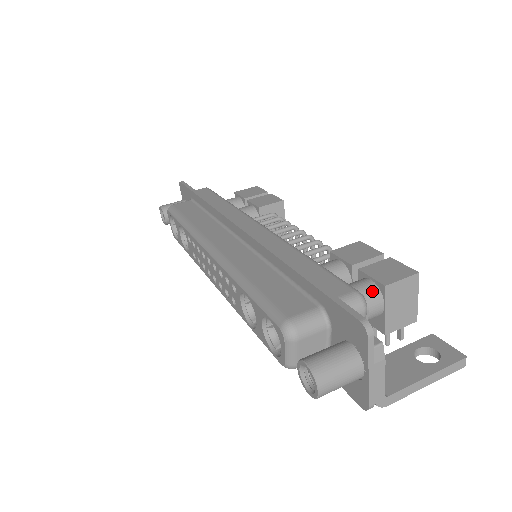
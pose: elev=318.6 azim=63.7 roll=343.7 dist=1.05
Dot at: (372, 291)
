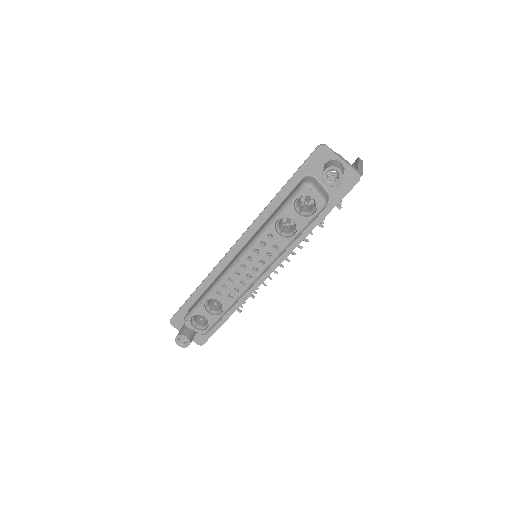
Dot at: occluded
